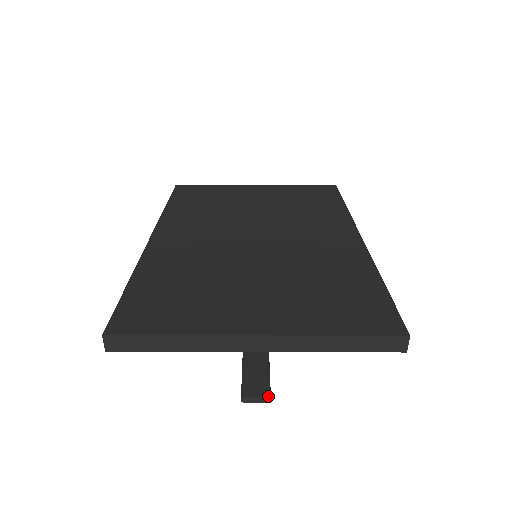
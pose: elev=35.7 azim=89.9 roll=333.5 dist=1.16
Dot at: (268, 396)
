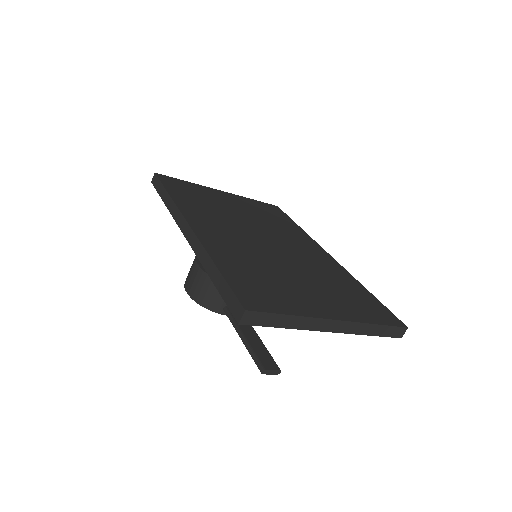
Dot at: occluded
